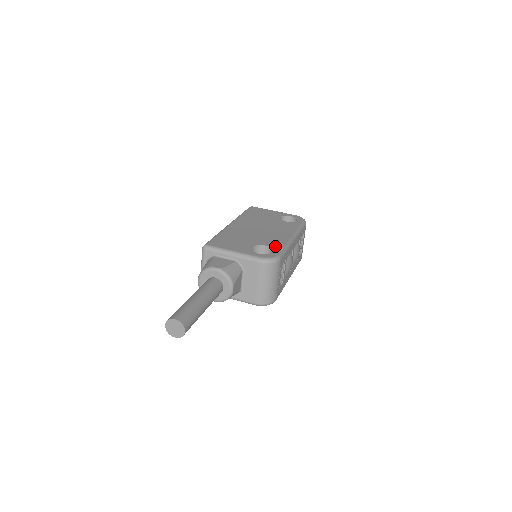
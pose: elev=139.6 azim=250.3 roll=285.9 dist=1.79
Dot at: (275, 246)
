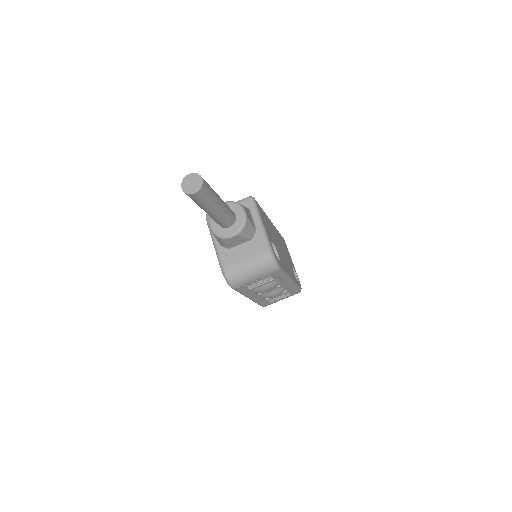
Dot at: (282, 263)
